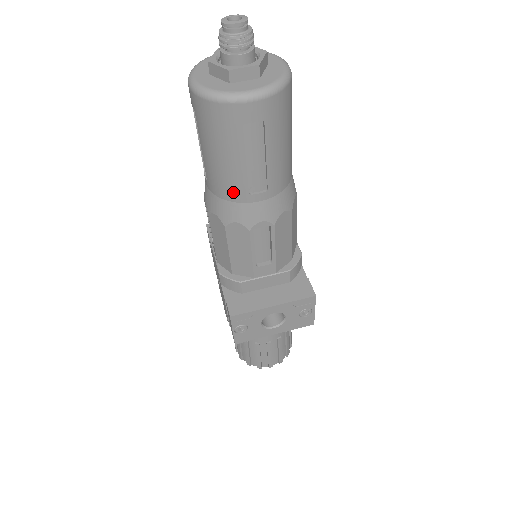
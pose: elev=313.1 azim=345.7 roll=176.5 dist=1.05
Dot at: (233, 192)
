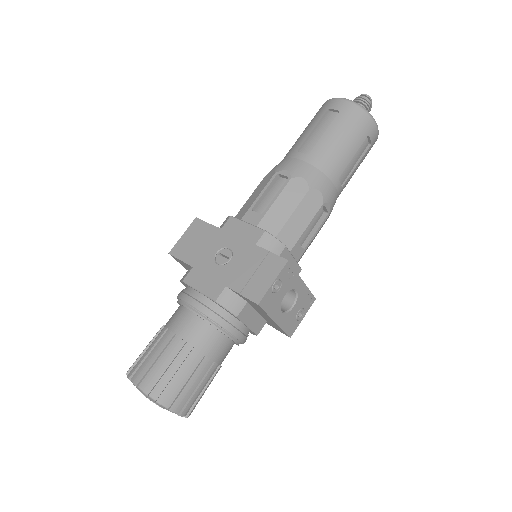
Dot at: (333, 169)
